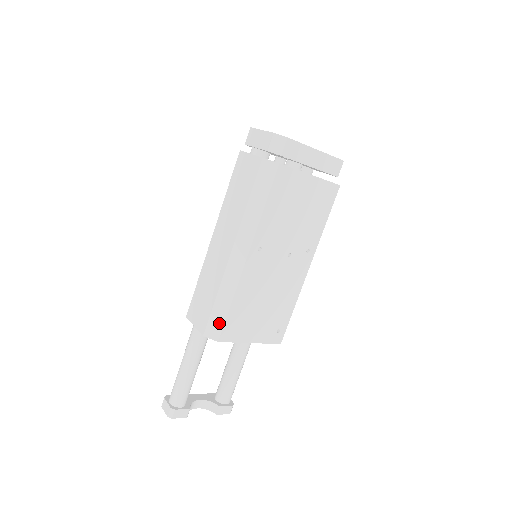
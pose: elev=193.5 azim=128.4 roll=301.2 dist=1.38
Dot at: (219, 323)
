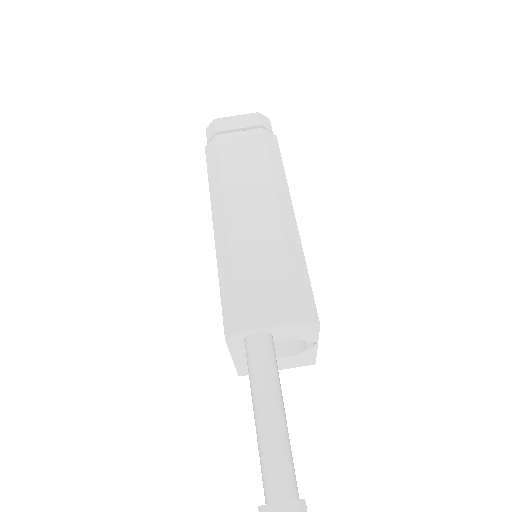
Dot at: (309, 298)
